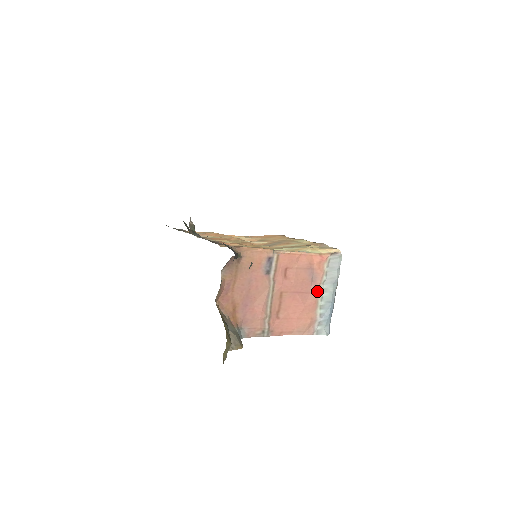
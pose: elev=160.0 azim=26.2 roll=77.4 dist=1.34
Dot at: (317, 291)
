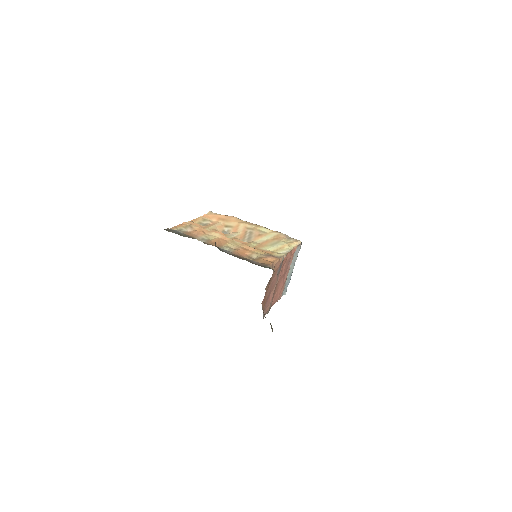
Dot at: (288, 271)
